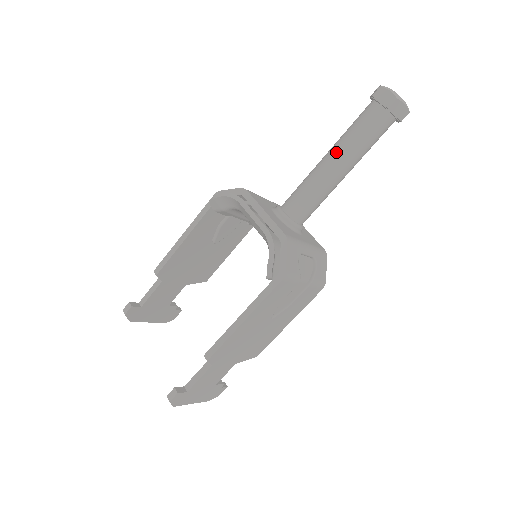
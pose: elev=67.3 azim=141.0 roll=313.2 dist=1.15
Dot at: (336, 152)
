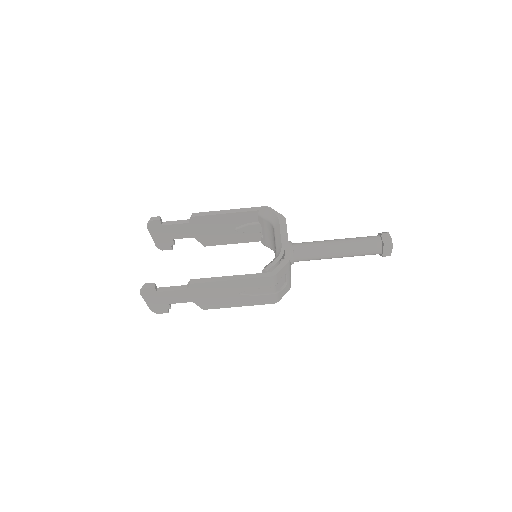
Dot at: (344, 242)
